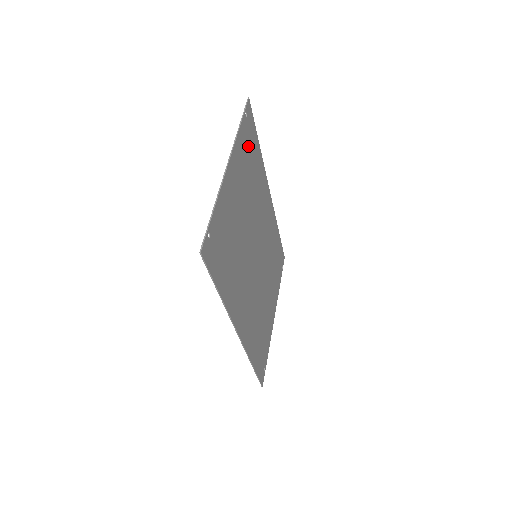
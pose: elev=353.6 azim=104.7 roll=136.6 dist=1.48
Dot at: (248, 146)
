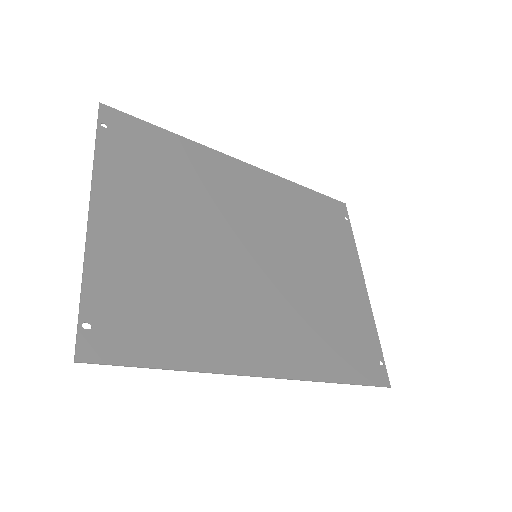
Dot at: (138, 154)
